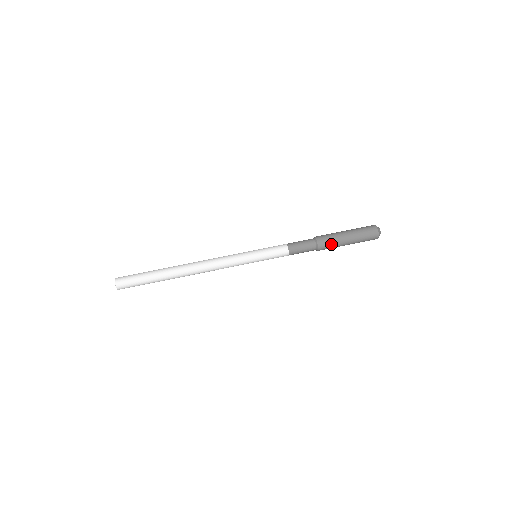
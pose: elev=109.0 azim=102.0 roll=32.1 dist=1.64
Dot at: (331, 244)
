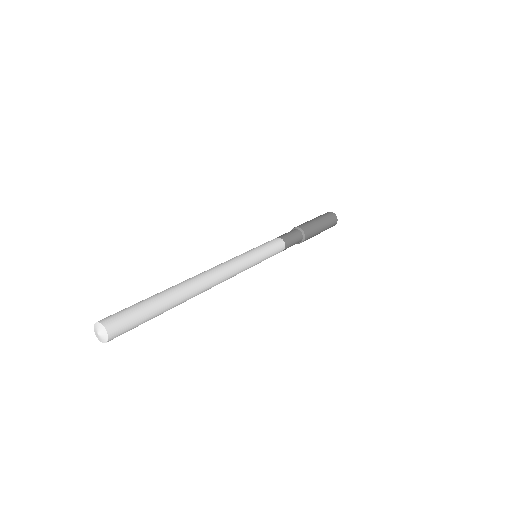
Dot at: (310, 226)
